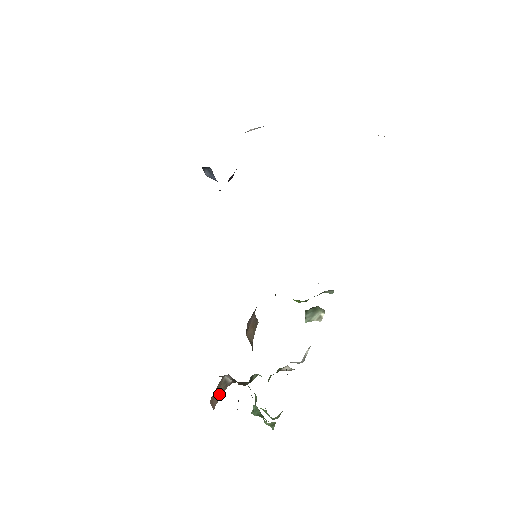
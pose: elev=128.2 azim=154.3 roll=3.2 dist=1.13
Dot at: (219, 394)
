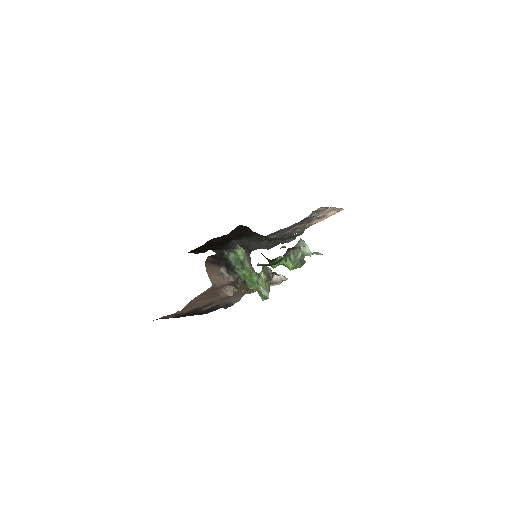
Dot at: (217, 279)
